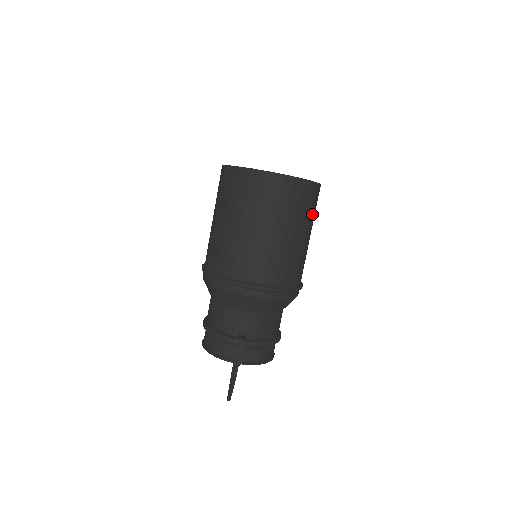
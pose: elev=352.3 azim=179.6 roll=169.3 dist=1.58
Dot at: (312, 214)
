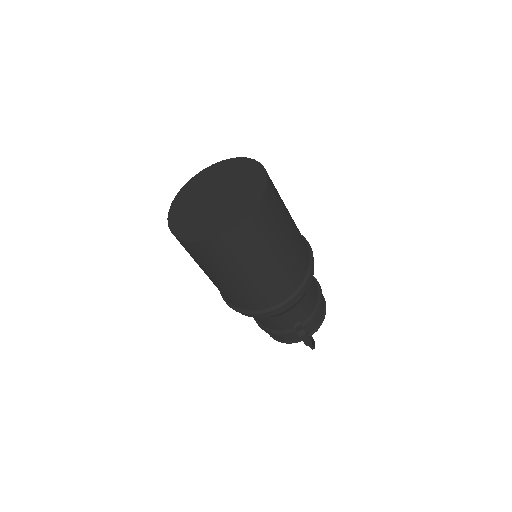
Dot at: (281, 208)
